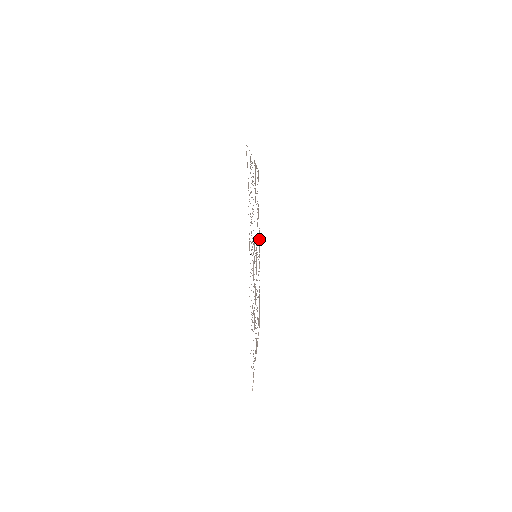
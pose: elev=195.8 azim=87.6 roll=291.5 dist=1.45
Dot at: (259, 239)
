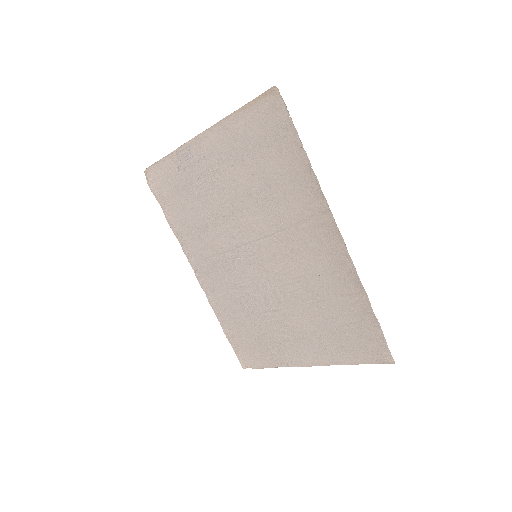
Dot at: (213, 145)
